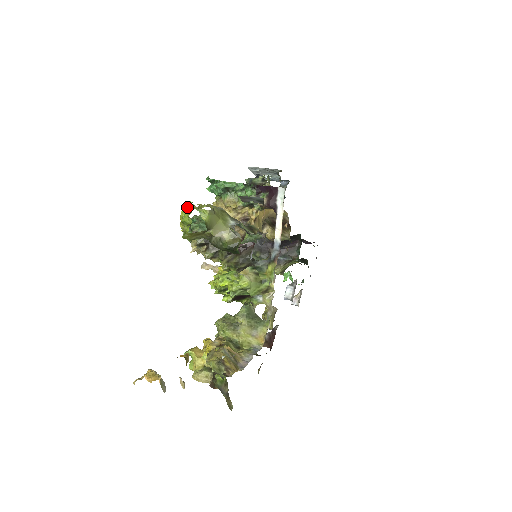
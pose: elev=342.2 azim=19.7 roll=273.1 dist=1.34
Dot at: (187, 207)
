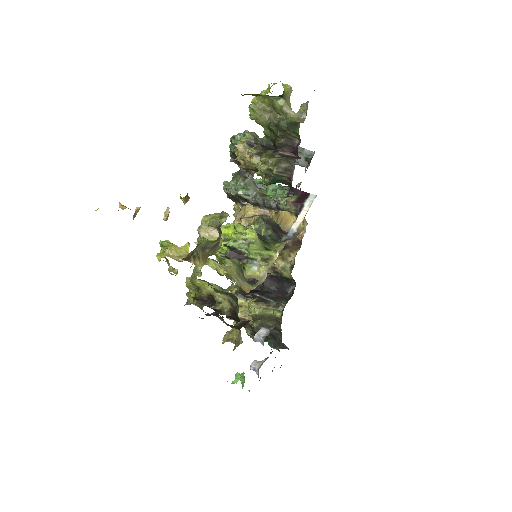
Dot at: occluded
